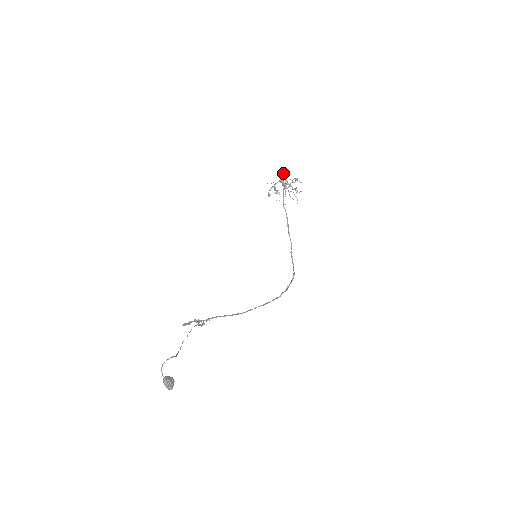
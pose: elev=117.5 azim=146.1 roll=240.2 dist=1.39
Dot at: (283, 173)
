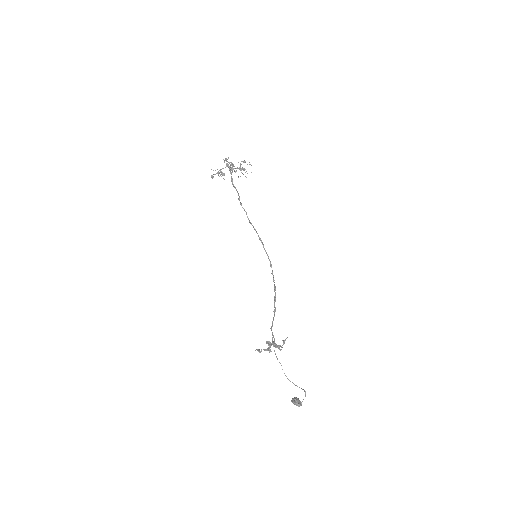
Dot at: (228, 158)
